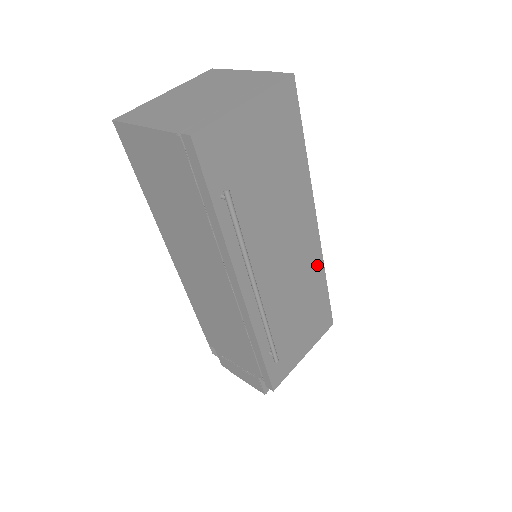
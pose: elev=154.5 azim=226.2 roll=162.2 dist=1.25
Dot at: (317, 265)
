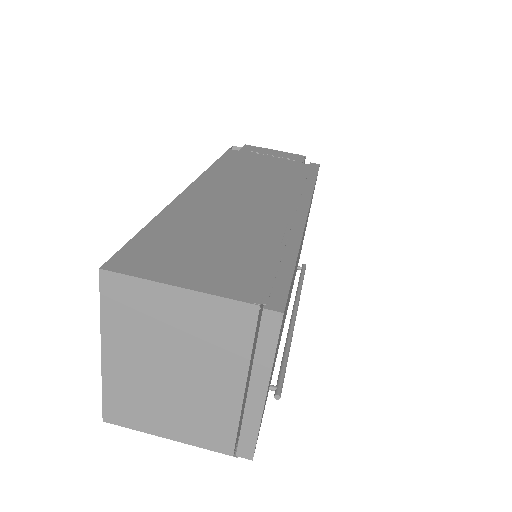
Dot at: occluded
